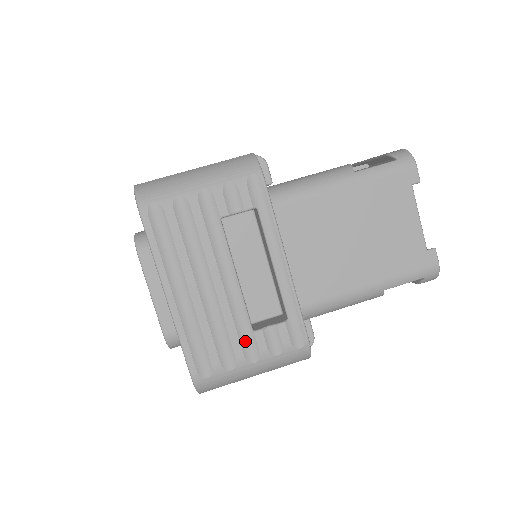
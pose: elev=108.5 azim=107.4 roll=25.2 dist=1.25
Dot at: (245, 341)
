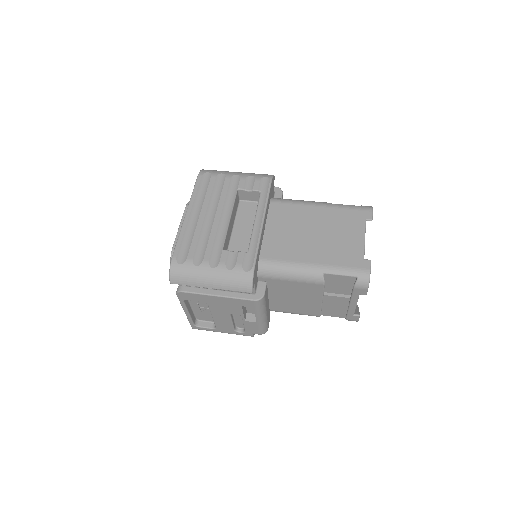
Dot at: (215, 253)
